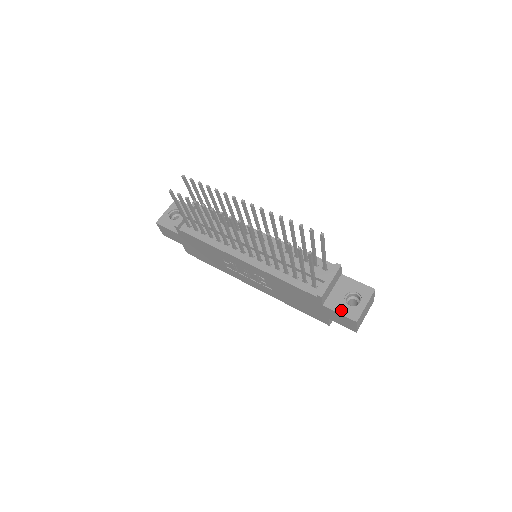
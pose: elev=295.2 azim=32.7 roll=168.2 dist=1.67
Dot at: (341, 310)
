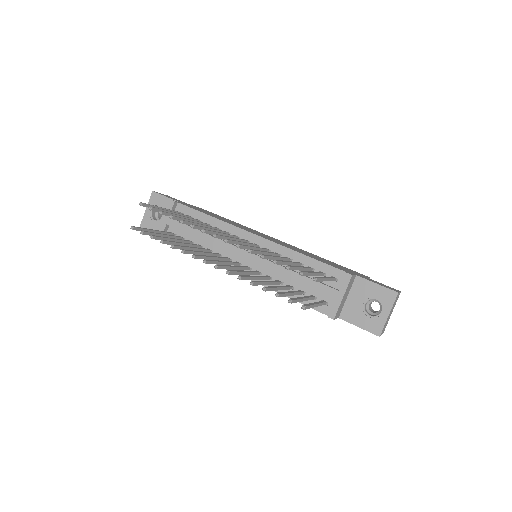
Dot at: (360, 323)
